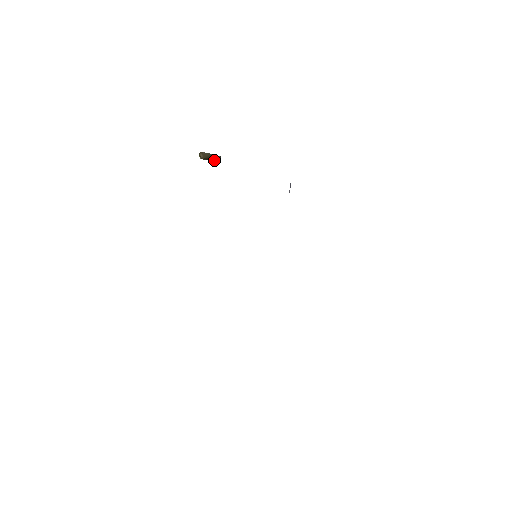
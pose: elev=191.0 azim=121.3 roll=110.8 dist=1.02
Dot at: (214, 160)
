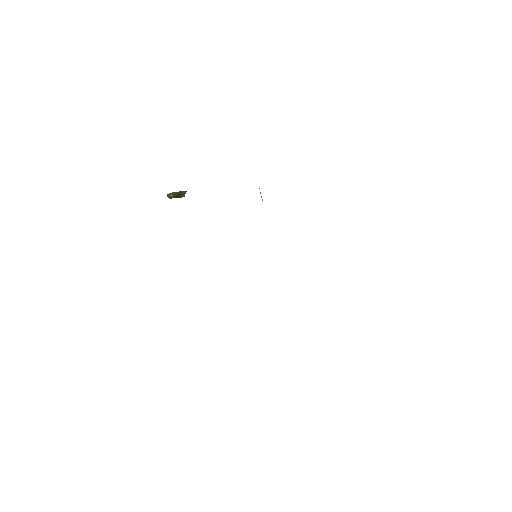
Dot at: (183, 196)
